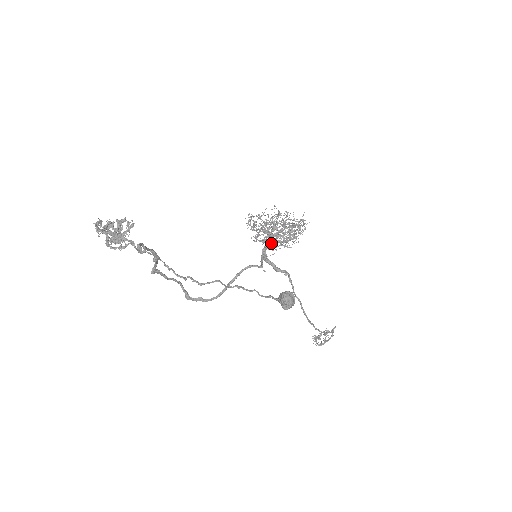
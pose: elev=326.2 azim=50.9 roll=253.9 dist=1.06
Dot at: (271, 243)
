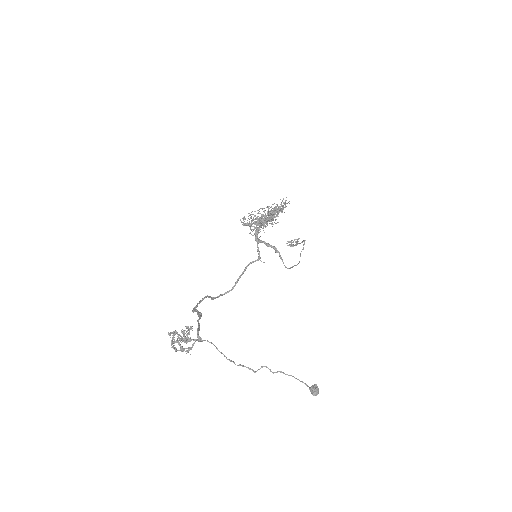
Dot at: occluded
